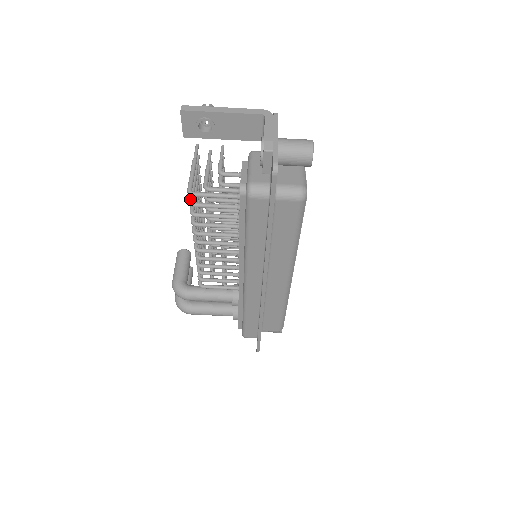
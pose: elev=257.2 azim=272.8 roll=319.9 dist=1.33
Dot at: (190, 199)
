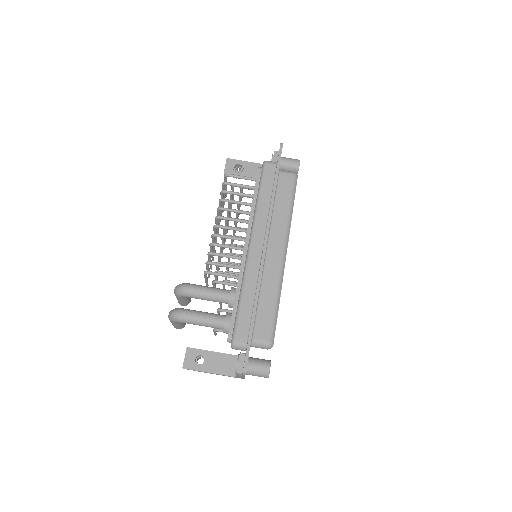
Dot at: (224, 183)
